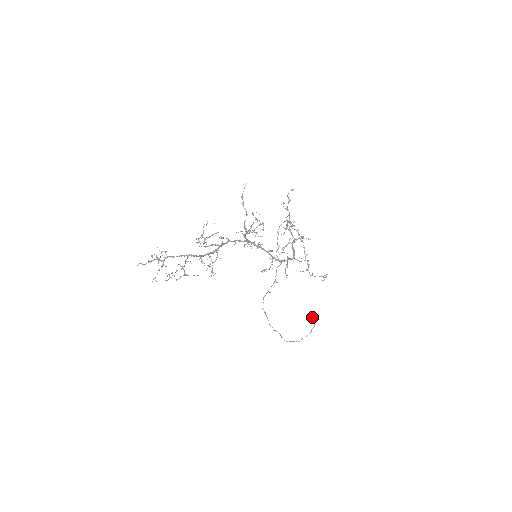
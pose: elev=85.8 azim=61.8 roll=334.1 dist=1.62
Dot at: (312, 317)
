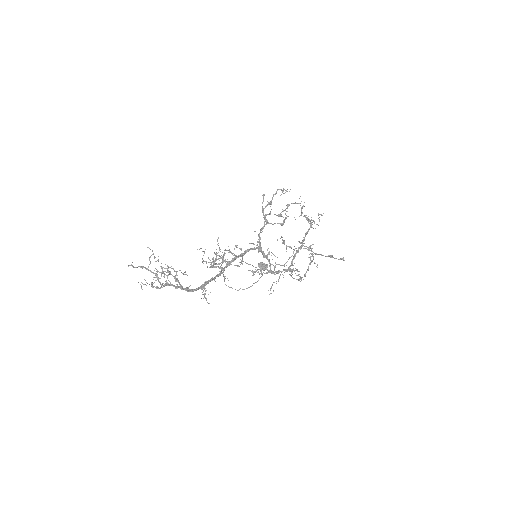
Dot at: (261, 268)
